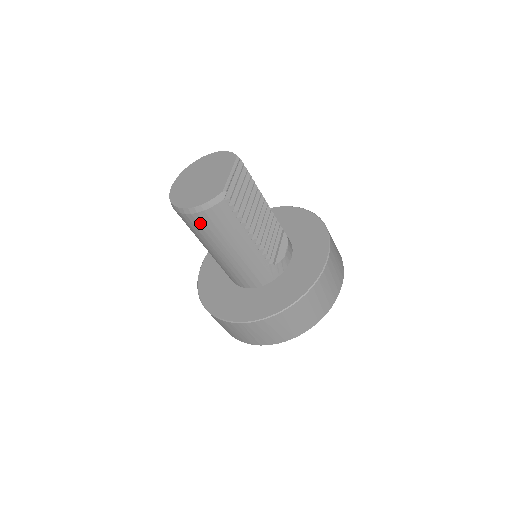
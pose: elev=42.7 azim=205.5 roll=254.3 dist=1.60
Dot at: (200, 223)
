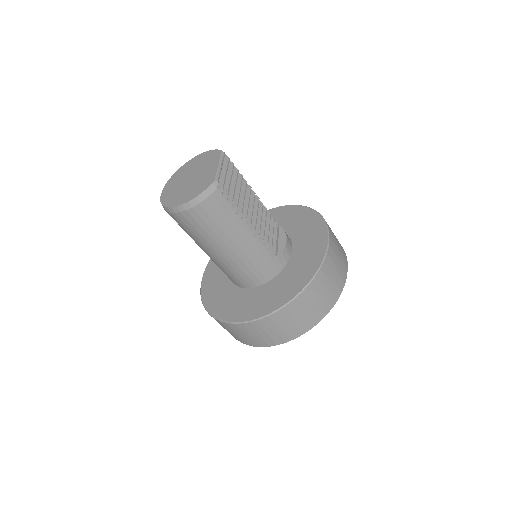
Dot at: (196, 219)
